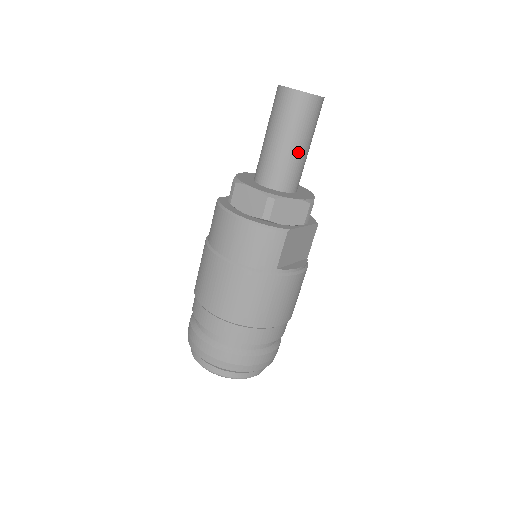
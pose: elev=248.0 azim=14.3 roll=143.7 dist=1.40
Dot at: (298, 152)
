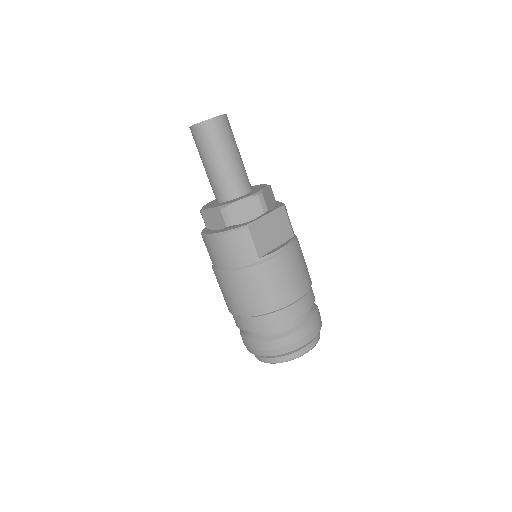
Dot at: (227, 164)
